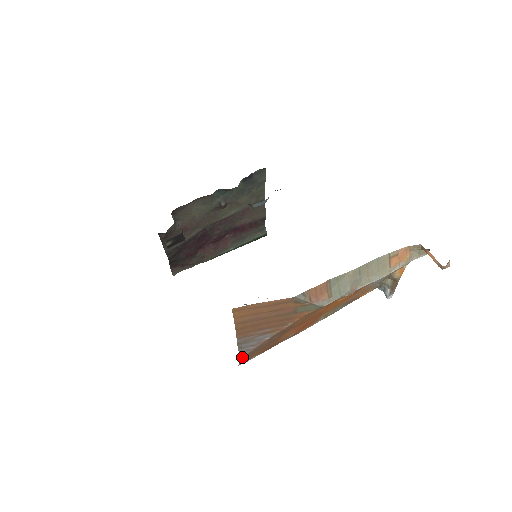
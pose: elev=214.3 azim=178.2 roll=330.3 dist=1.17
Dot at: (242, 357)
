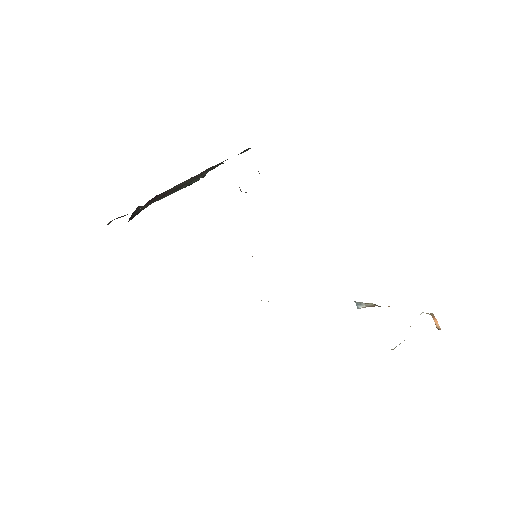
Dot at: occluded
